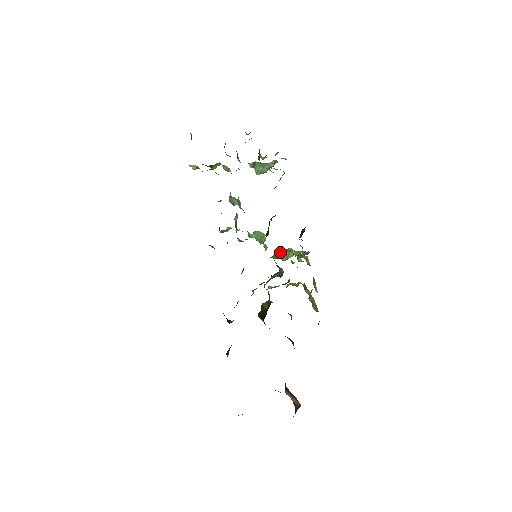
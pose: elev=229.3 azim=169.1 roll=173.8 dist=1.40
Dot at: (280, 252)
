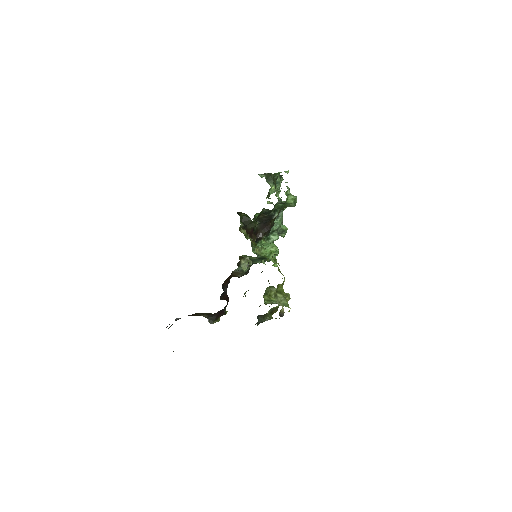
Dot at: occluded
